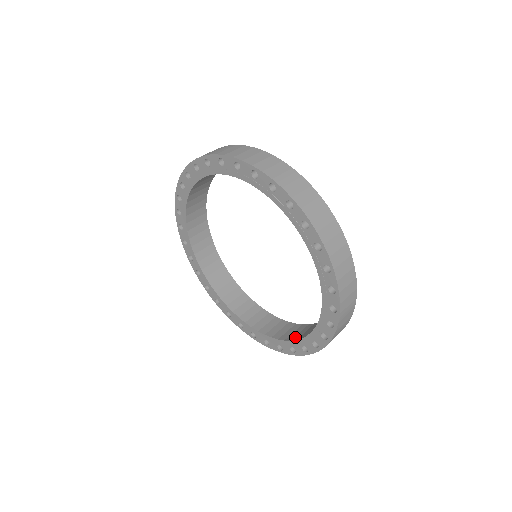
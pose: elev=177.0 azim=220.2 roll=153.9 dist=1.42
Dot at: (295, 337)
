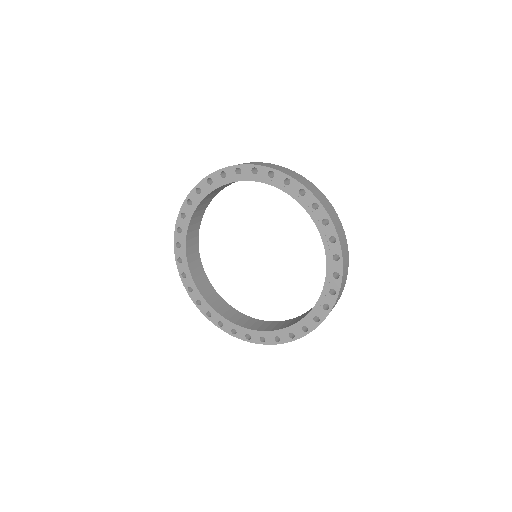
Dot at: (281, 327)
